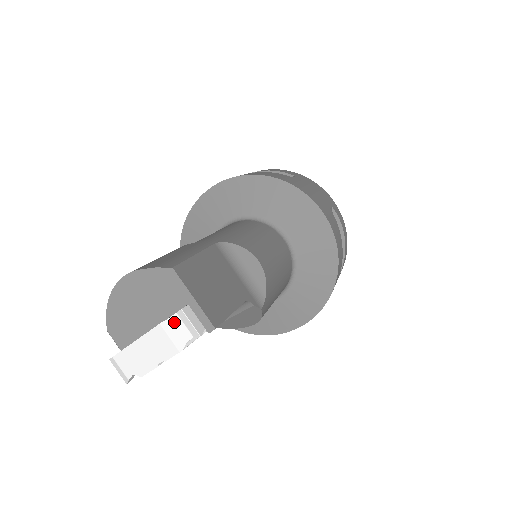
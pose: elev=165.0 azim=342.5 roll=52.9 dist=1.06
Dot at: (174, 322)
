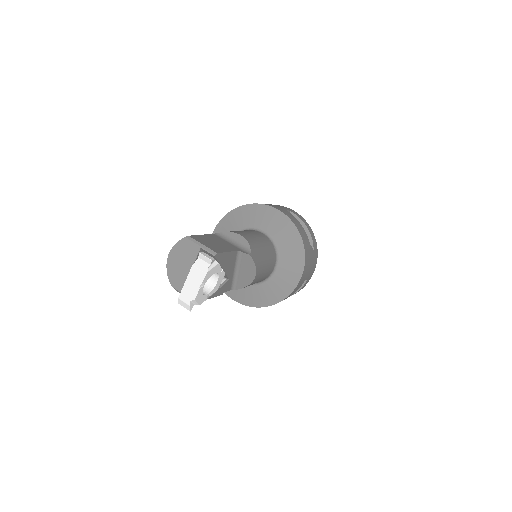
Dot at: (199, 262)
